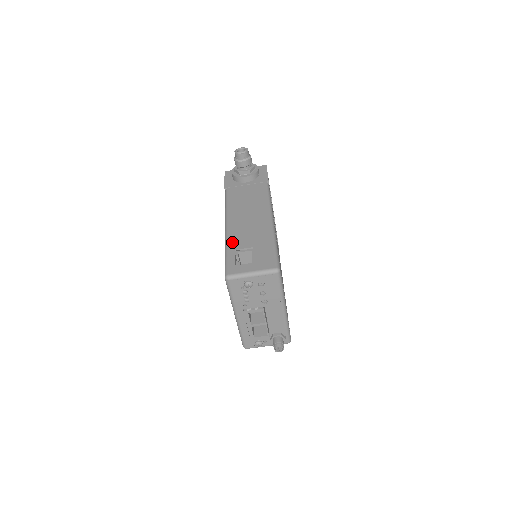
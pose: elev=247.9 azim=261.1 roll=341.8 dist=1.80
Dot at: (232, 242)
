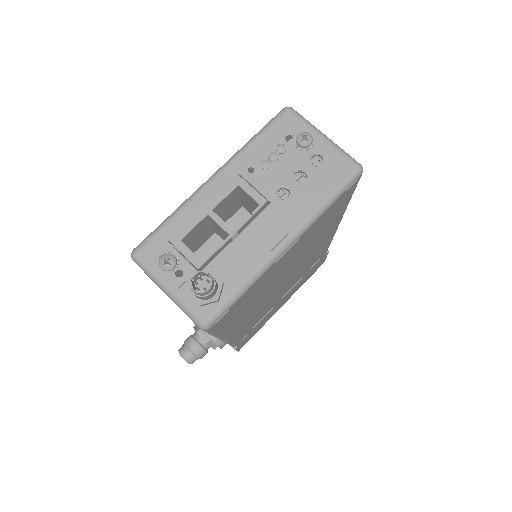
Dot at: occluded
